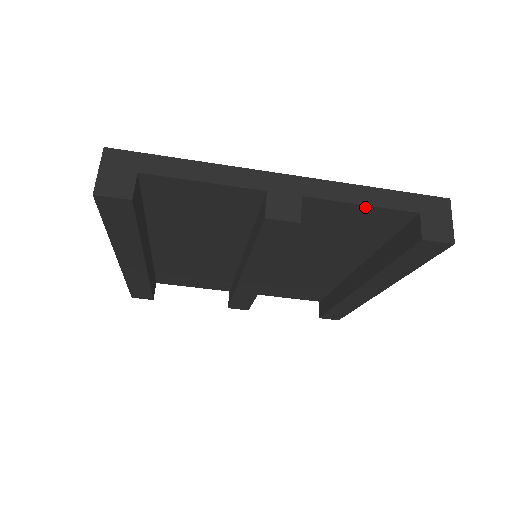
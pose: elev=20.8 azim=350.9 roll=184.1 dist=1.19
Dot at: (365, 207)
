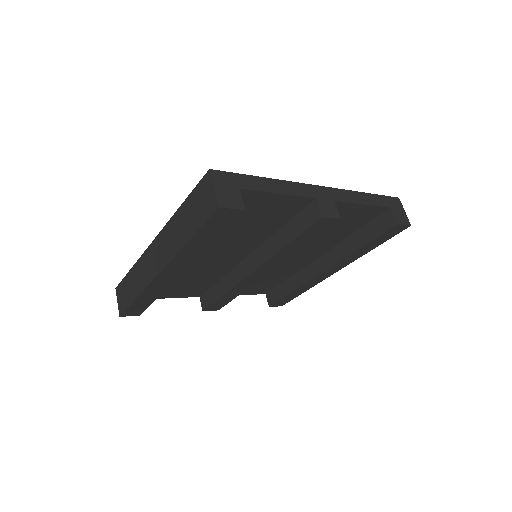
Dot at: (364, 206)
